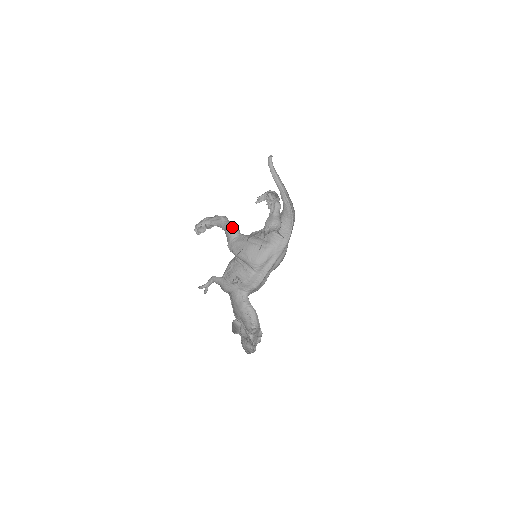
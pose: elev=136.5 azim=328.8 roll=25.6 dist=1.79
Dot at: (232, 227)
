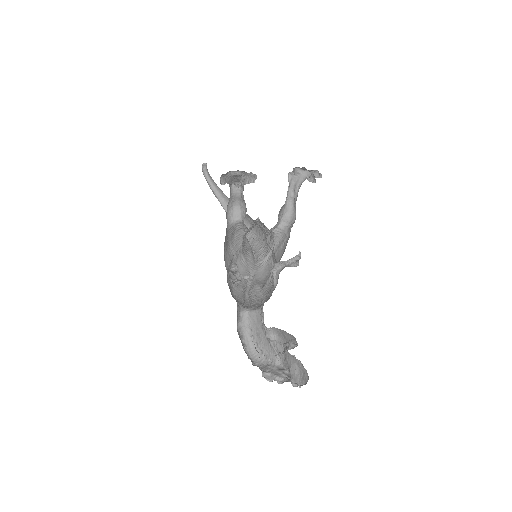
Dot at: (229, 208)
